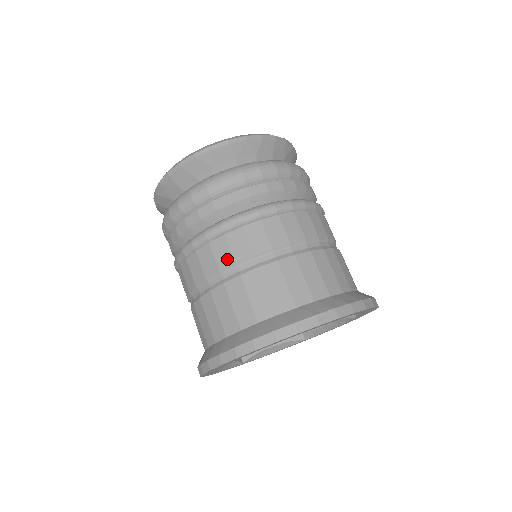
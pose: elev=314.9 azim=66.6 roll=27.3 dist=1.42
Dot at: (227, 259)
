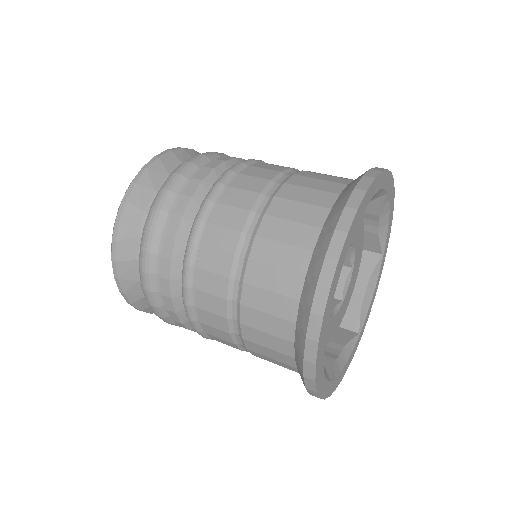
Dot at: (249, 197)
